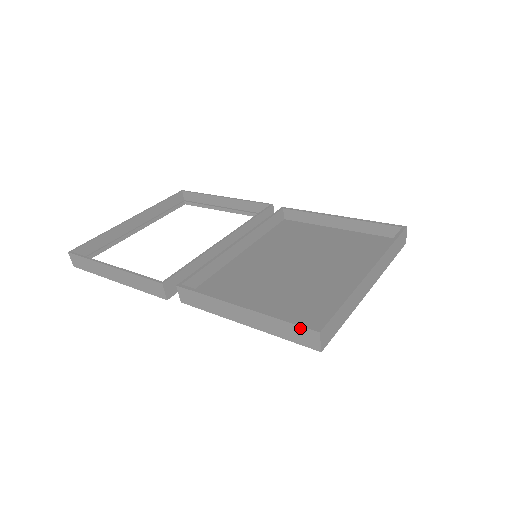
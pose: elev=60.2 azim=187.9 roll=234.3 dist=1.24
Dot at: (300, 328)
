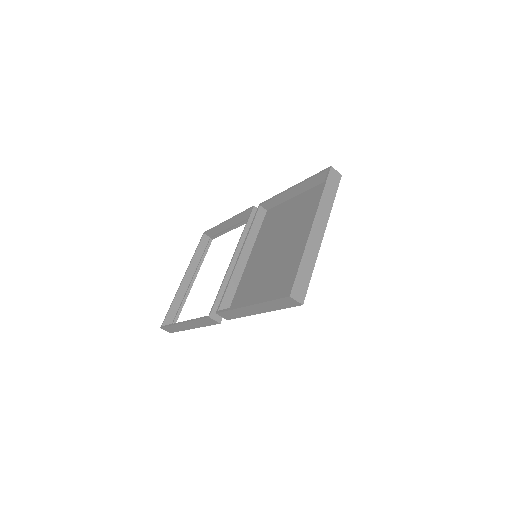
Dot at: (281, 300)
